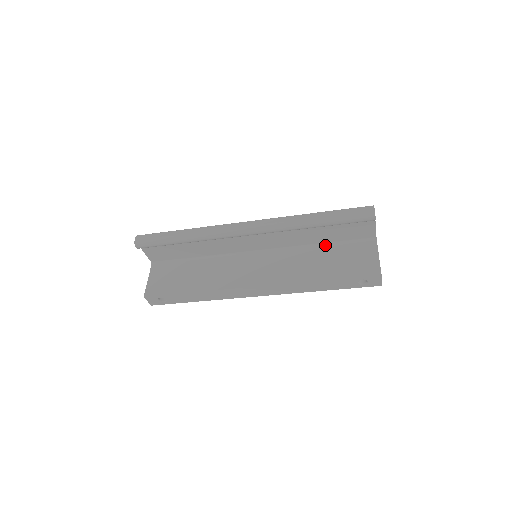
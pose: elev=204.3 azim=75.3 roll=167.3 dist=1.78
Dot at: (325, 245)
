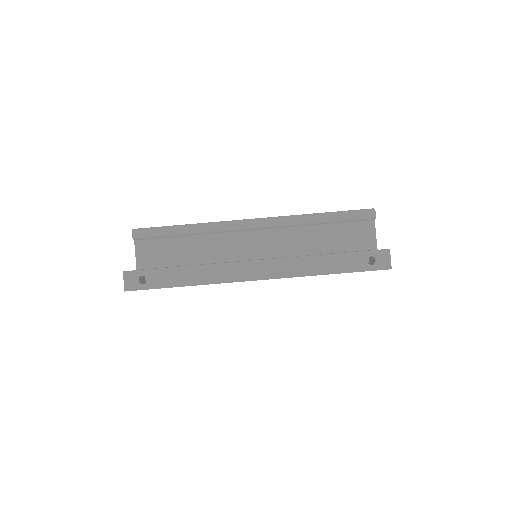
Dot at: occluded
